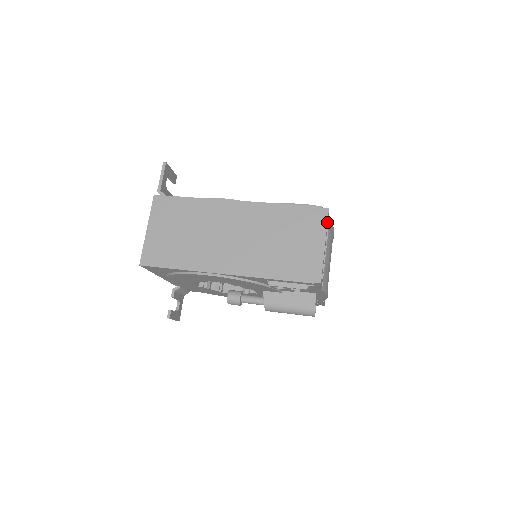
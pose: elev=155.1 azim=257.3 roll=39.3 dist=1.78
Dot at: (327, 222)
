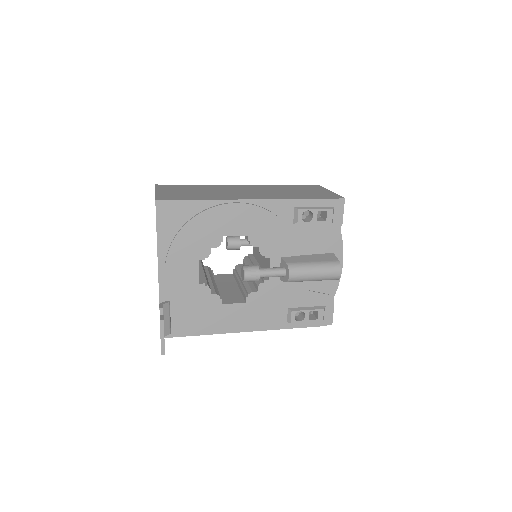
Dot at: (323, 187)
